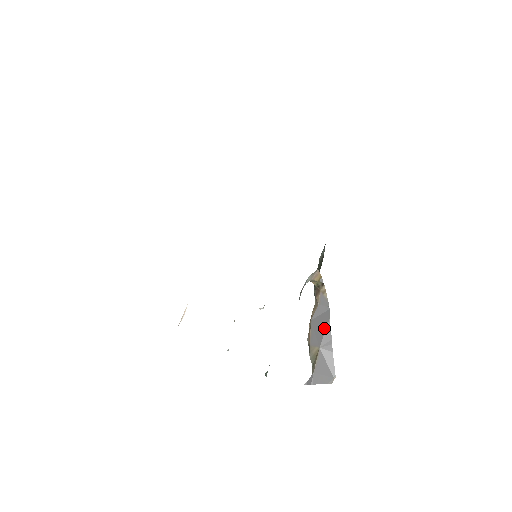
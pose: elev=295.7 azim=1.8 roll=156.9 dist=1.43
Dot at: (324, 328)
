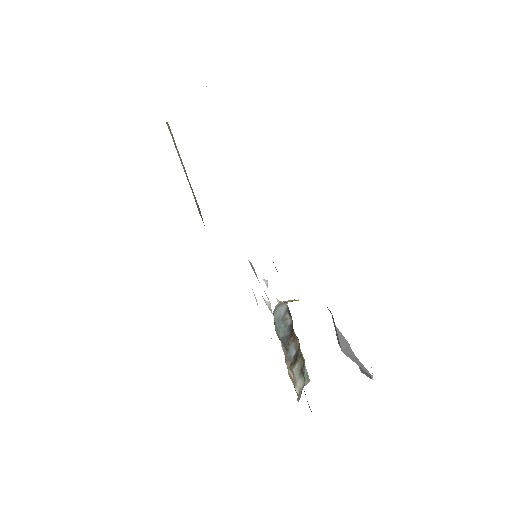
Dot at: (337, 333)
